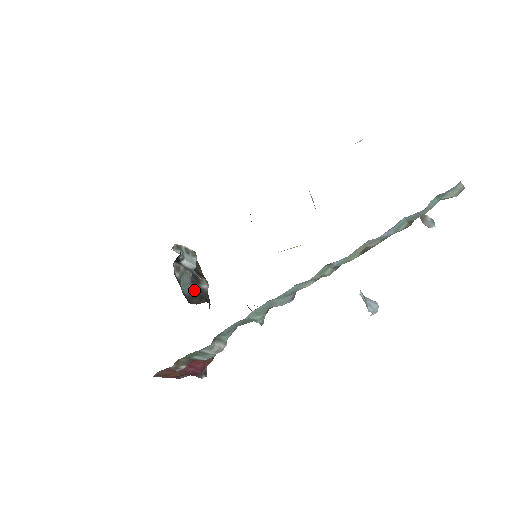
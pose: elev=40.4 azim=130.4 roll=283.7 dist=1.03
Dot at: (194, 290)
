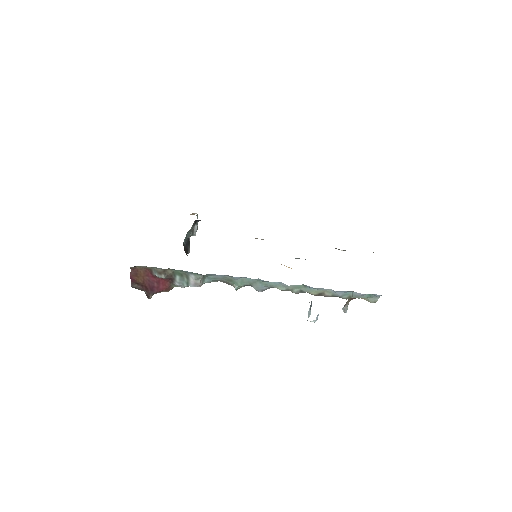
Dot at: (186, 246)
